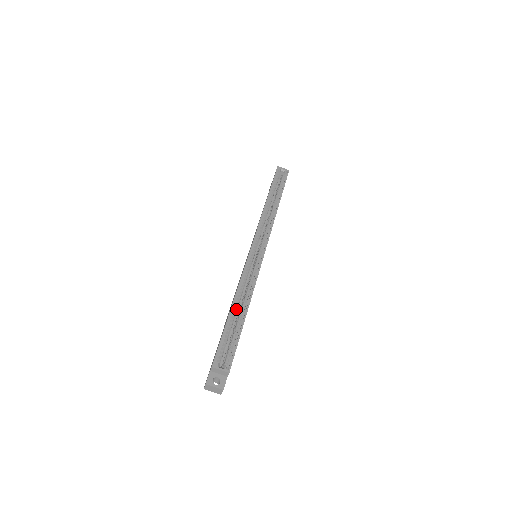
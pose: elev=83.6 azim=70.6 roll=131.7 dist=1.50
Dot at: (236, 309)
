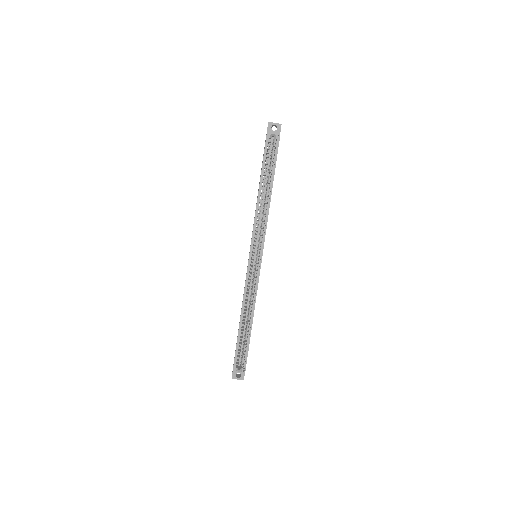
Dot at: occluded
